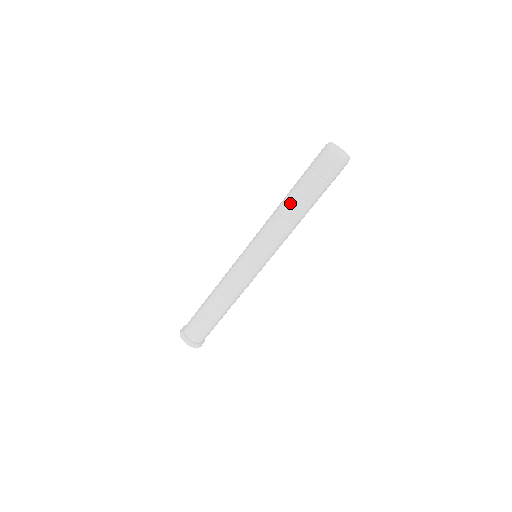
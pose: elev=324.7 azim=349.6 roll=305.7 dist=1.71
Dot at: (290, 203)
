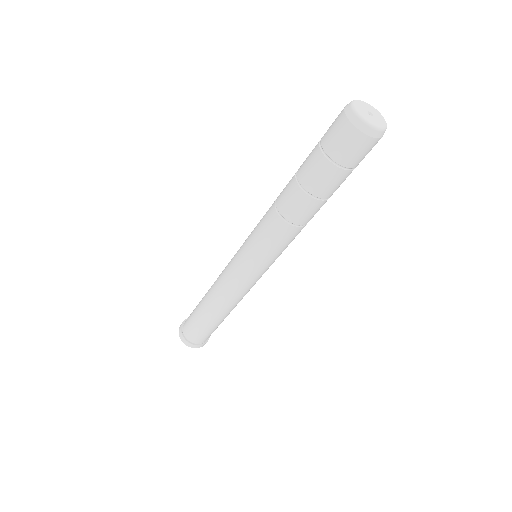
Dot at: (305, 208)
